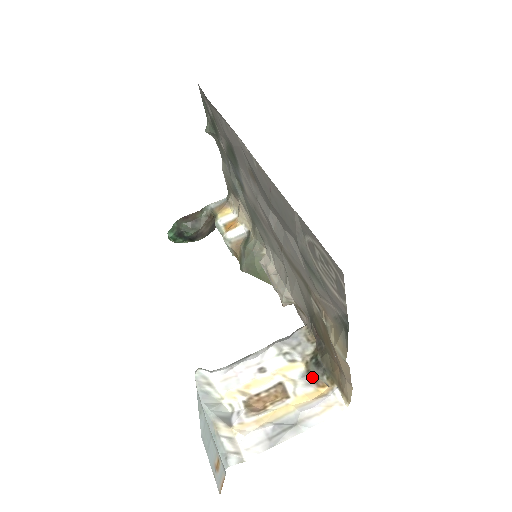
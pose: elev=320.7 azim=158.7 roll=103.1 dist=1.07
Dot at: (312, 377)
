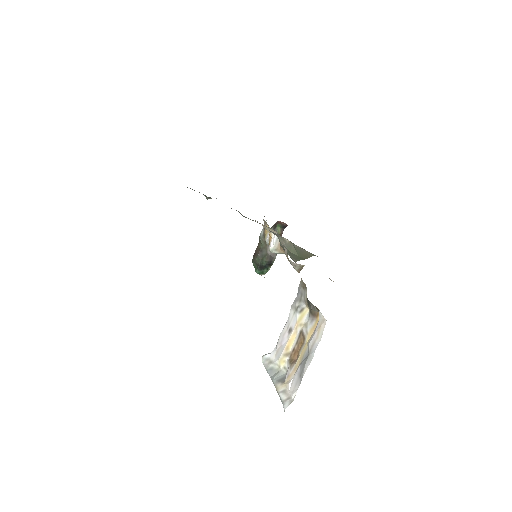
Dot at: (312, 313)
